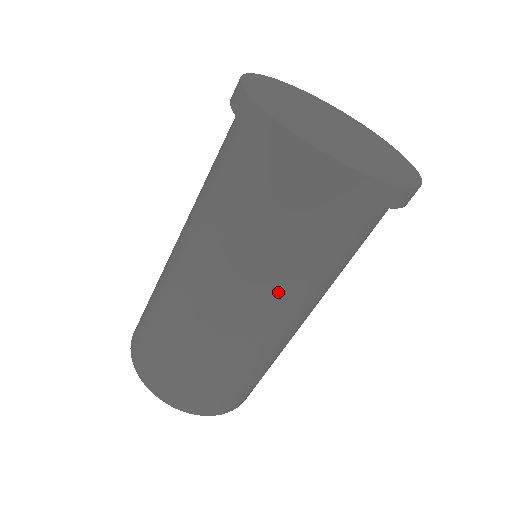
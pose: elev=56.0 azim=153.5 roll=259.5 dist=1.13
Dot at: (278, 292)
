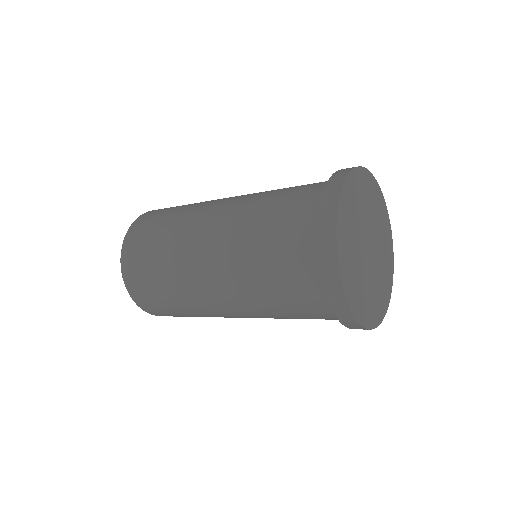
Dot at: occluded
